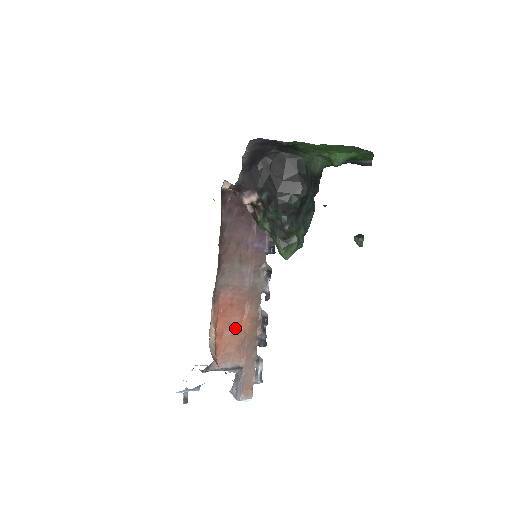
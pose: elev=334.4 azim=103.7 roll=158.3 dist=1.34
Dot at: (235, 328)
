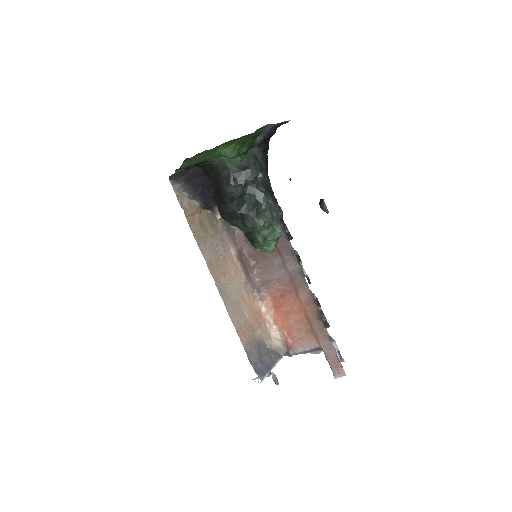
Dot at: (296, 315)
